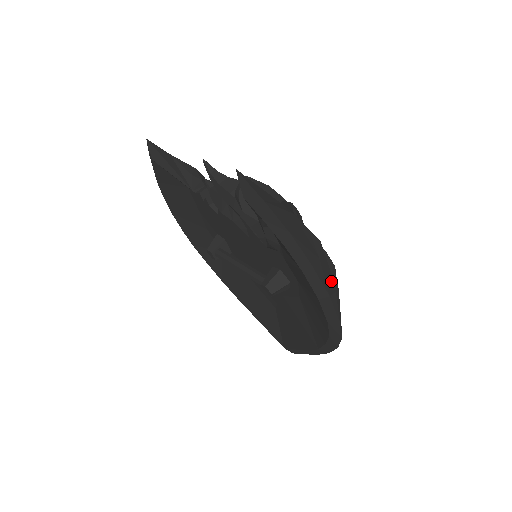
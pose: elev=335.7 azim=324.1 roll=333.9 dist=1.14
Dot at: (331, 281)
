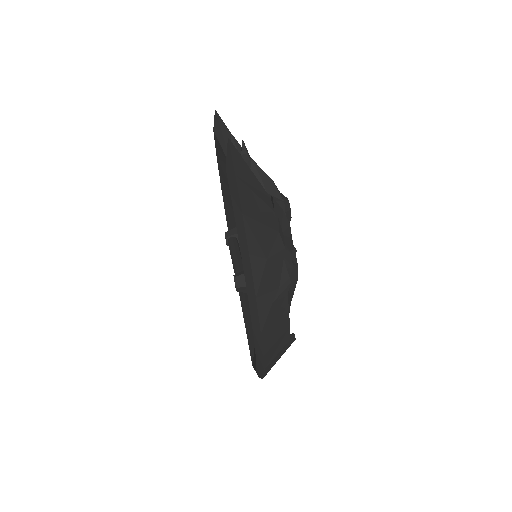
Dot at: (273, 289)
